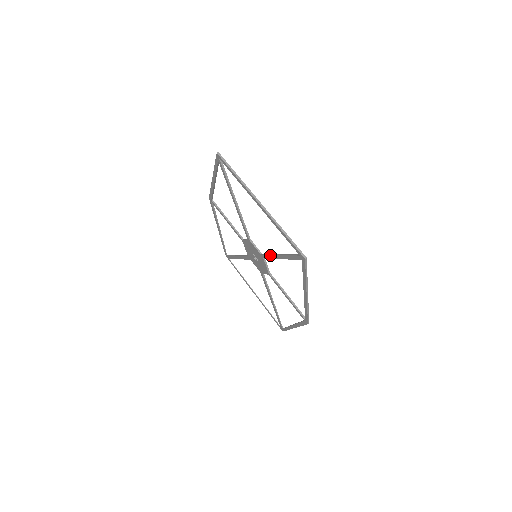
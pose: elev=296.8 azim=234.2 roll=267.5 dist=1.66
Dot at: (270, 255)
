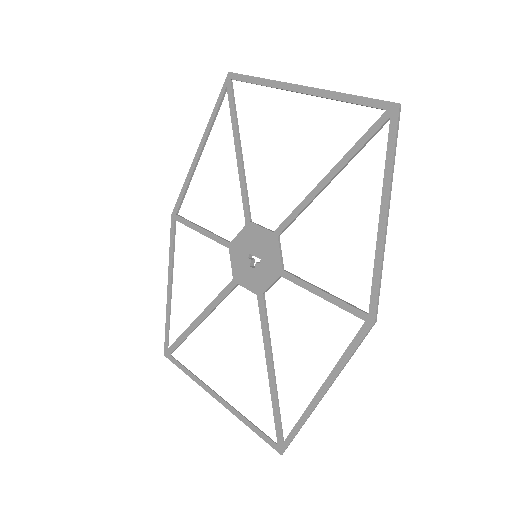
Dot at: (300, 203)
